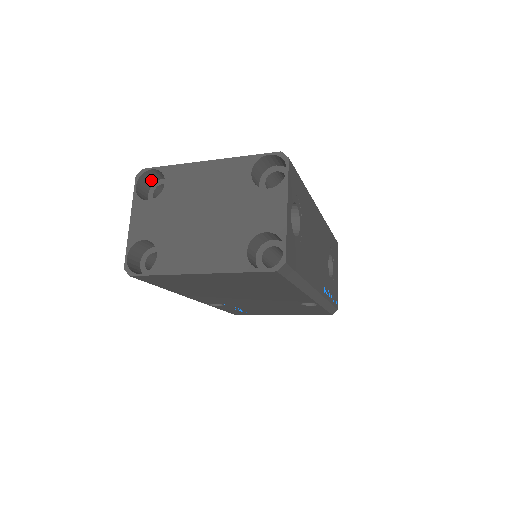
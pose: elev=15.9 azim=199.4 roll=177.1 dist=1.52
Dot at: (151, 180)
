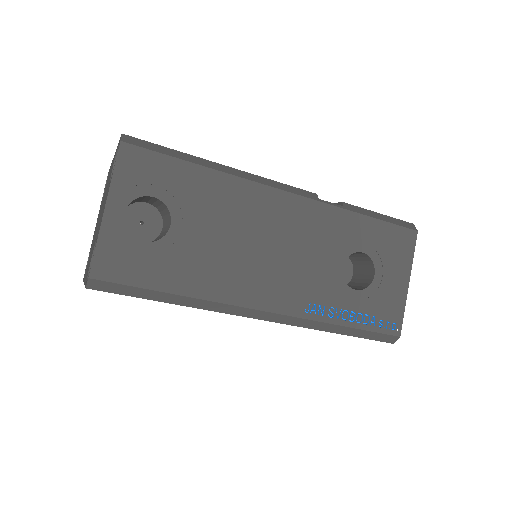
Dot at: occluded
